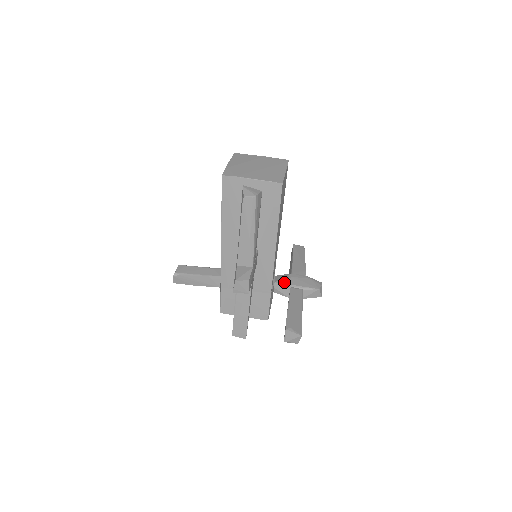
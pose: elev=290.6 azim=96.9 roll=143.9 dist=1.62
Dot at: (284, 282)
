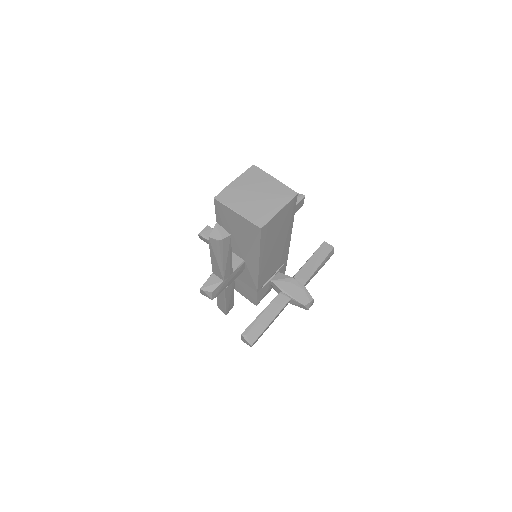
Dot at: (279, 284)
